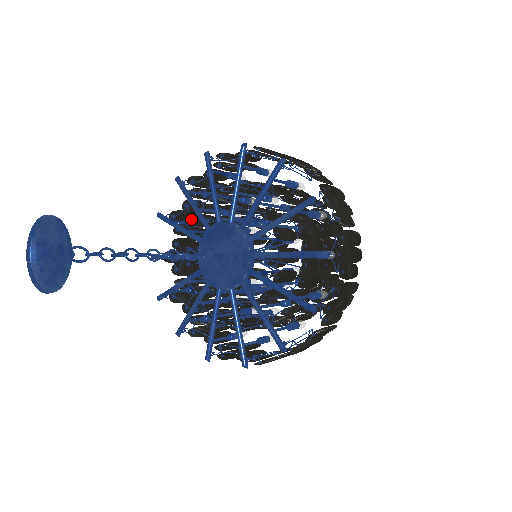
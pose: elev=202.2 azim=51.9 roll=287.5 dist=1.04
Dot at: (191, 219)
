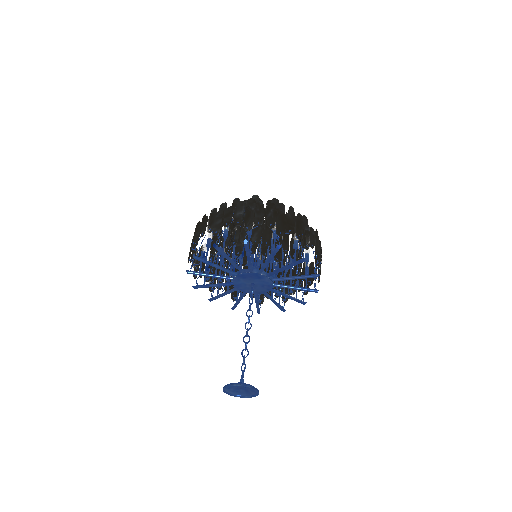
Dot at: occluded
